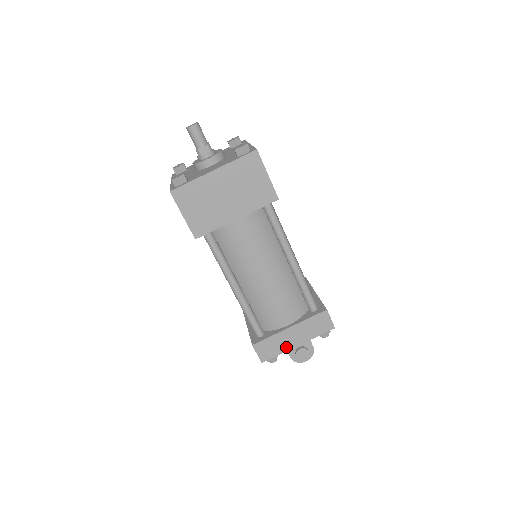
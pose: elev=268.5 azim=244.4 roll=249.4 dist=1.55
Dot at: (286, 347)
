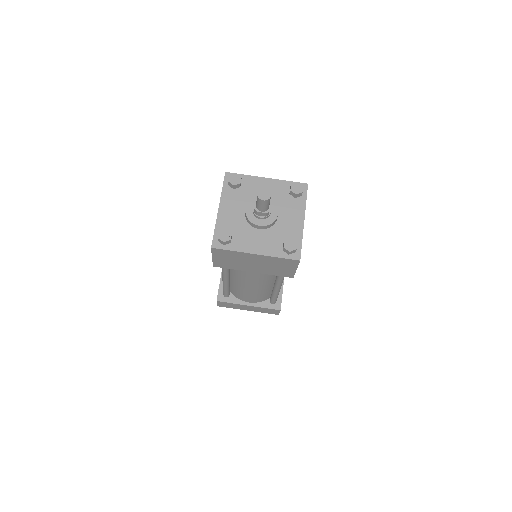
Dot at: (239, 308)
